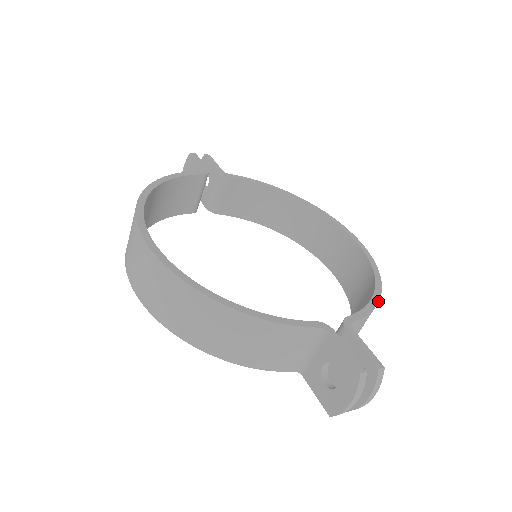
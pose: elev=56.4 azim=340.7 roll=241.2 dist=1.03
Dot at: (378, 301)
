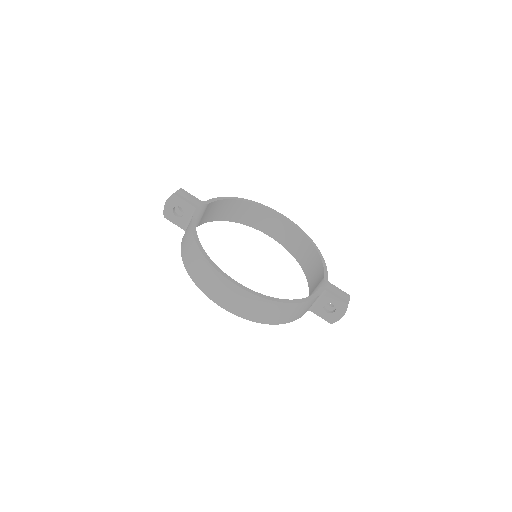
Dot at: occluded
